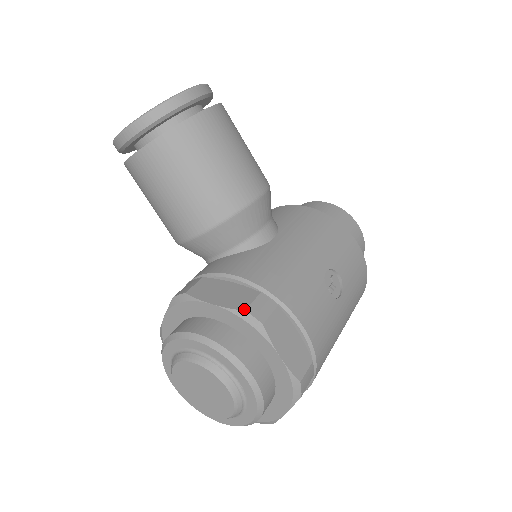
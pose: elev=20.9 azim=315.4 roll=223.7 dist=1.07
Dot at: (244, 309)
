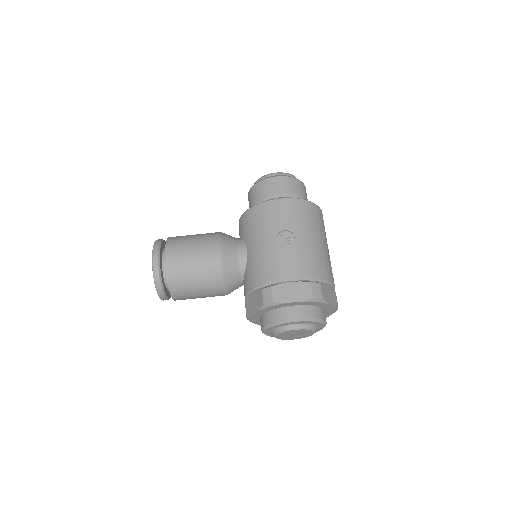
Dot at: (263, 304)
